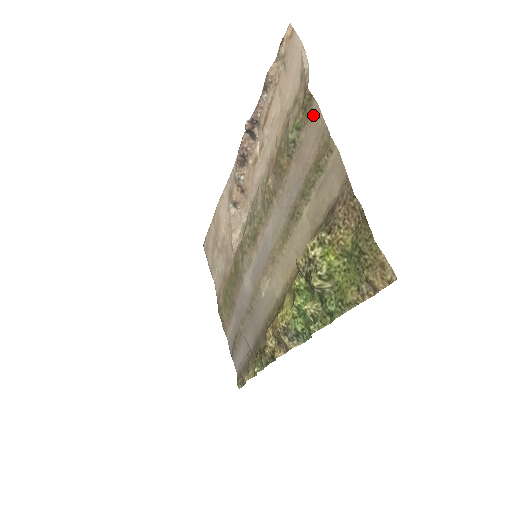
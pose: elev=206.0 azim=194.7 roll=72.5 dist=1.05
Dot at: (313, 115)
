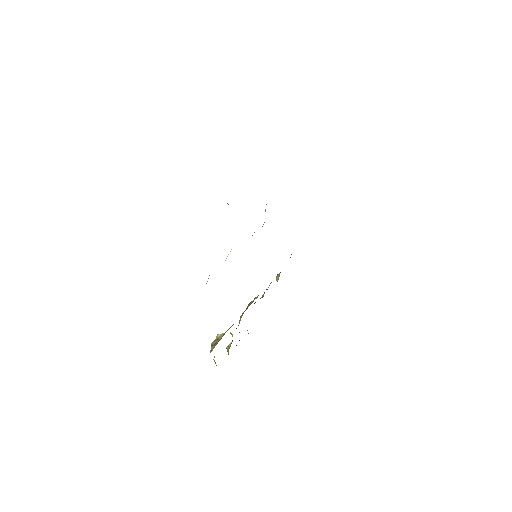
Dot at: occluded
